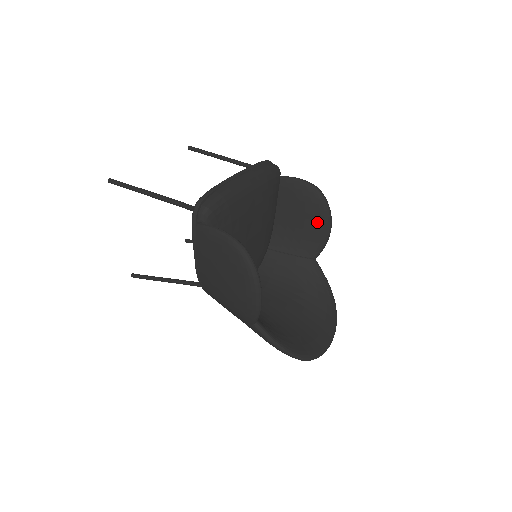
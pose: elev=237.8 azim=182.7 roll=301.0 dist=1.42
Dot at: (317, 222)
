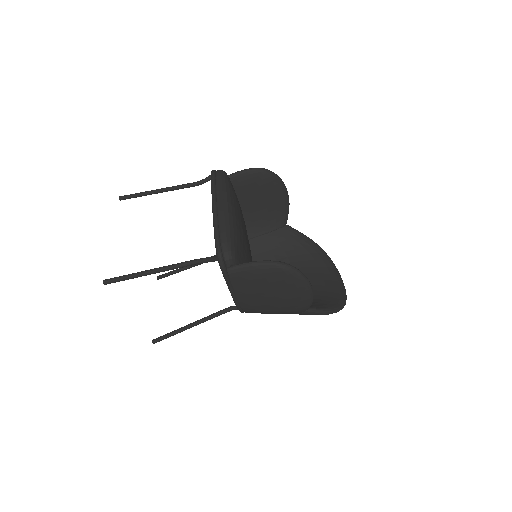
Dot at: (276, 196)
